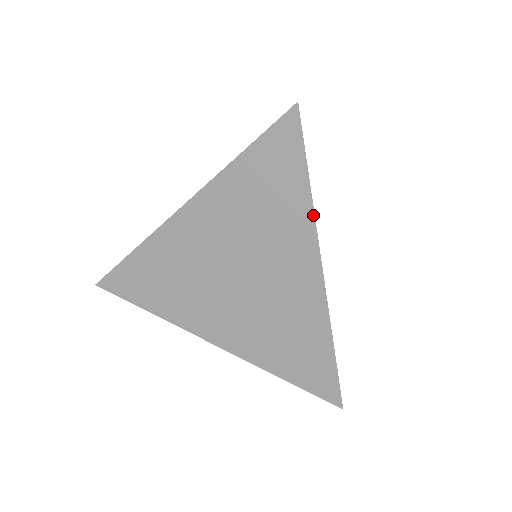
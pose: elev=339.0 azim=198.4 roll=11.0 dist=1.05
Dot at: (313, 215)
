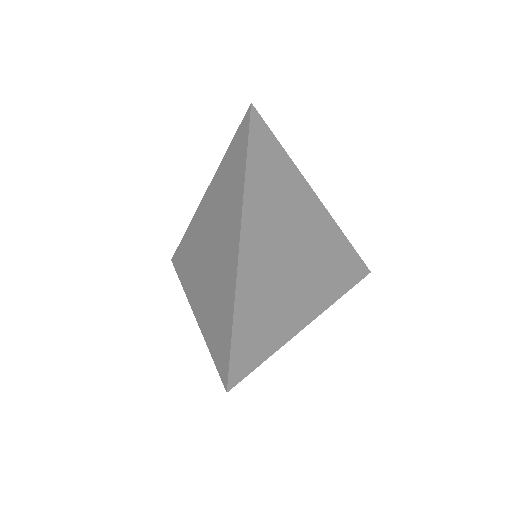
Dot at: (243, 190)
